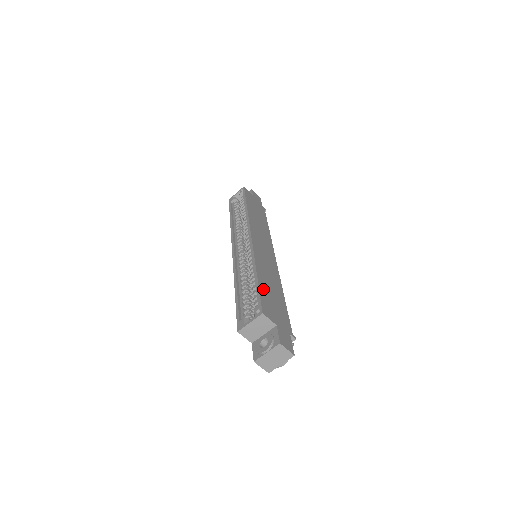
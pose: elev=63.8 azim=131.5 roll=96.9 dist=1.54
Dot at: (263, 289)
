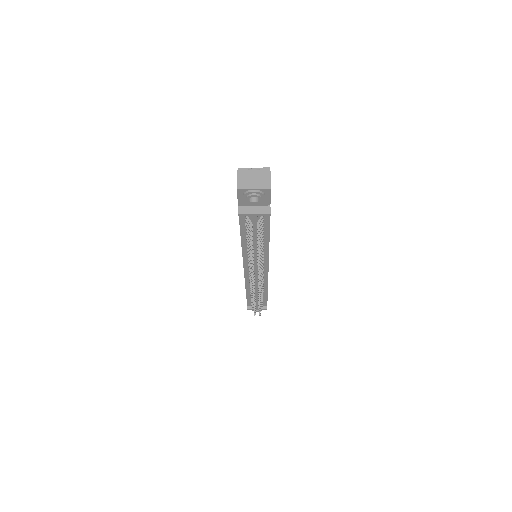
Dot at: occluded
